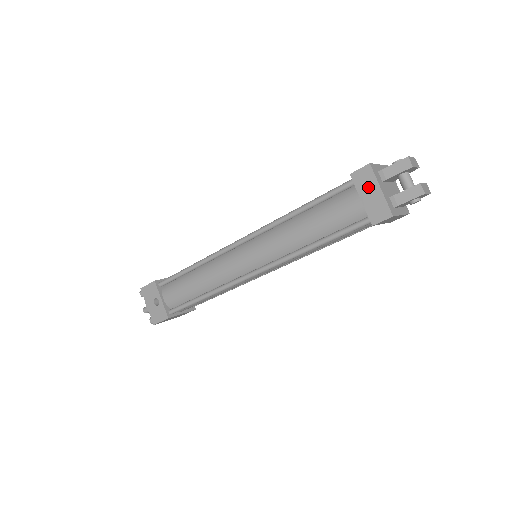
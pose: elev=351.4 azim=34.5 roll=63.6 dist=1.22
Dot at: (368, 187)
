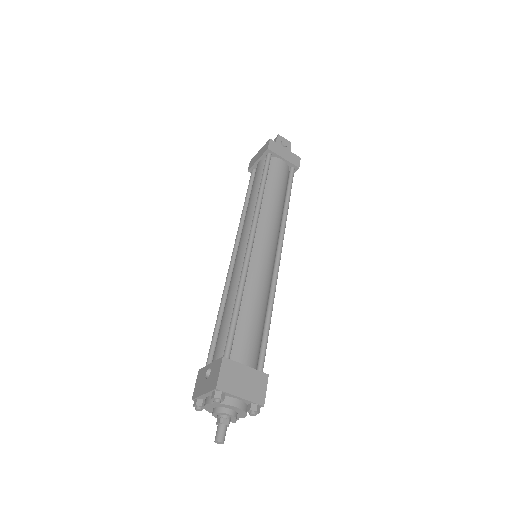
Dot at: (256, 158)
